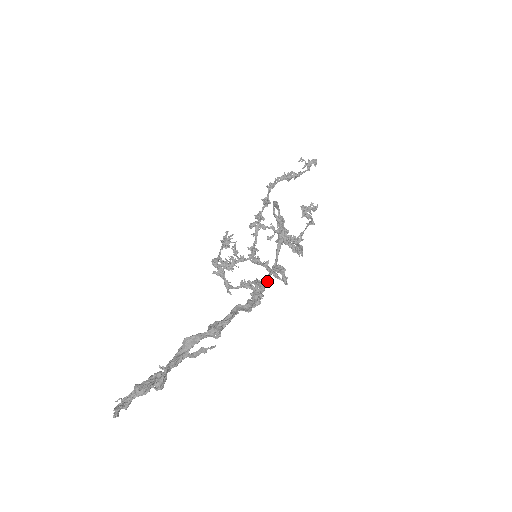
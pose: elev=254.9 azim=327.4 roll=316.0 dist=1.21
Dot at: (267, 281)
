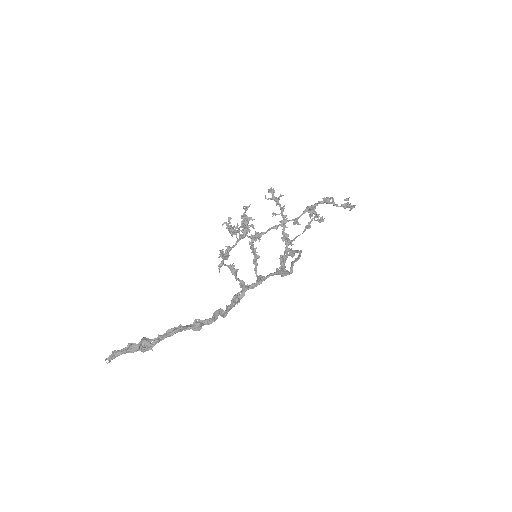
Dot at: (249, 288)
